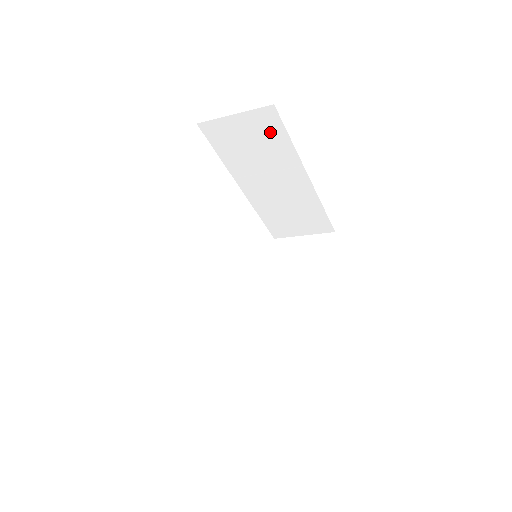
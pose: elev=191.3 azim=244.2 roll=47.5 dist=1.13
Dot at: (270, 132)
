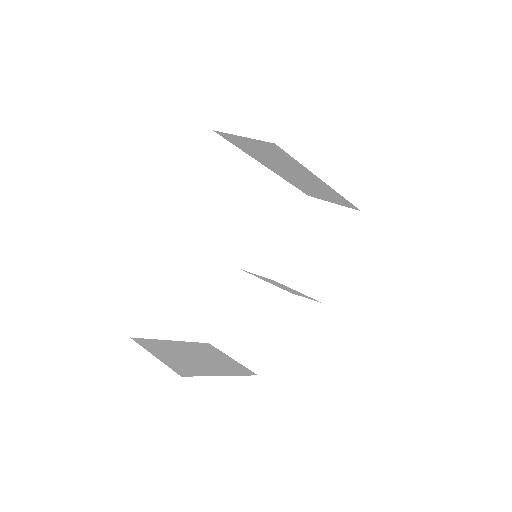
Dot at: (279, 153)
